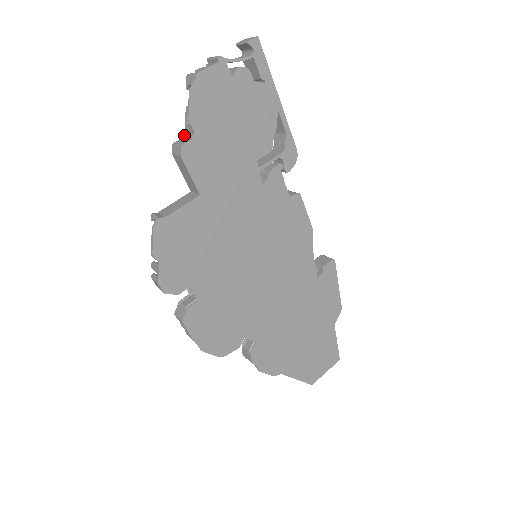
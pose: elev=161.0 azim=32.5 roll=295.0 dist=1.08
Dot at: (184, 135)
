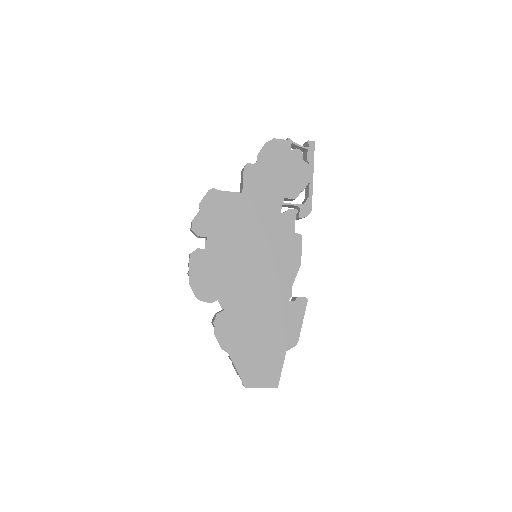
Dot at: occluded
